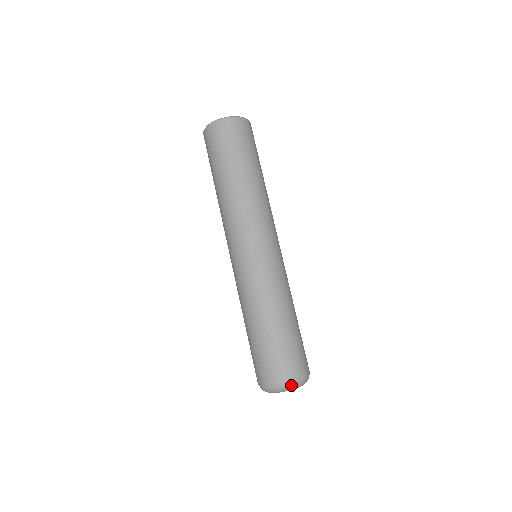
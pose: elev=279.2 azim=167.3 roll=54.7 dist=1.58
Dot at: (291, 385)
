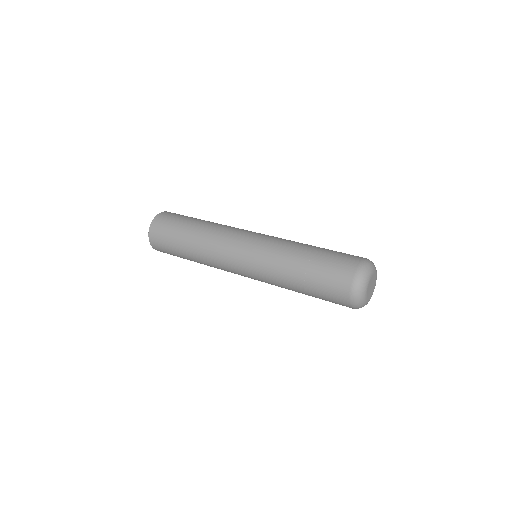
Dot at: occluded
